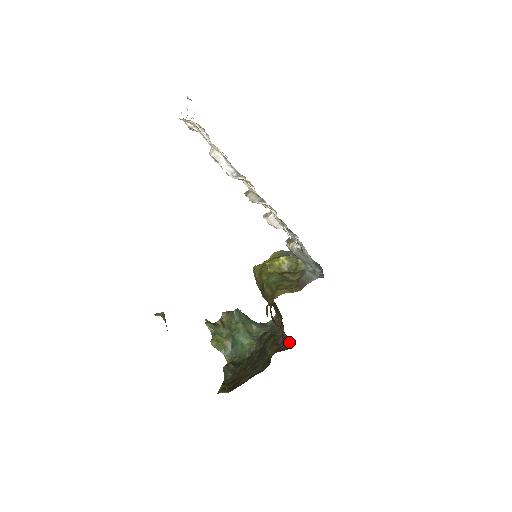
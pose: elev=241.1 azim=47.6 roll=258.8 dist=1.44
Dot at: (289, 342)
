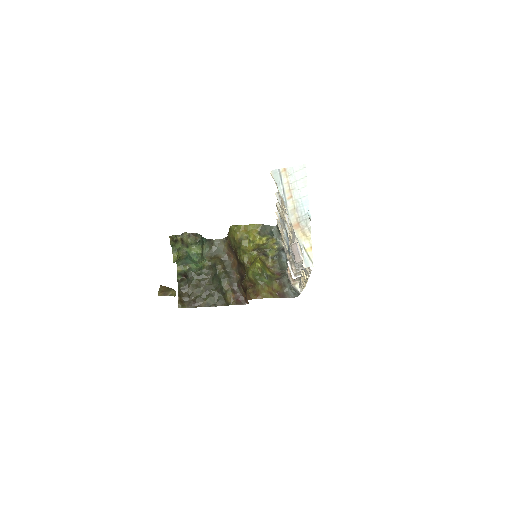
Dot at: occluded
